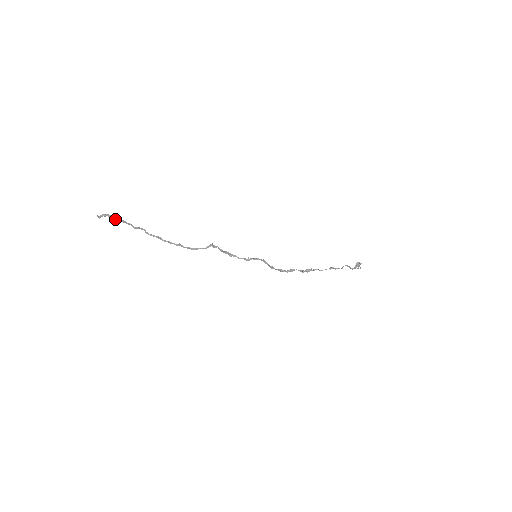
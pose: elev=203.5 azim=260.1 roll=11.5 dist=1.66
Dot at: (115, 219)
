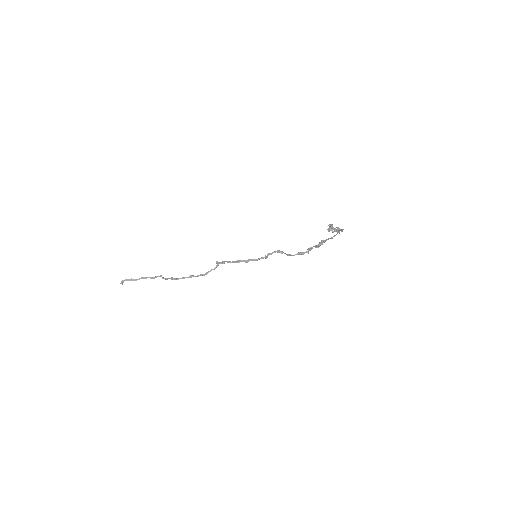
Dot at: (132, 280)
